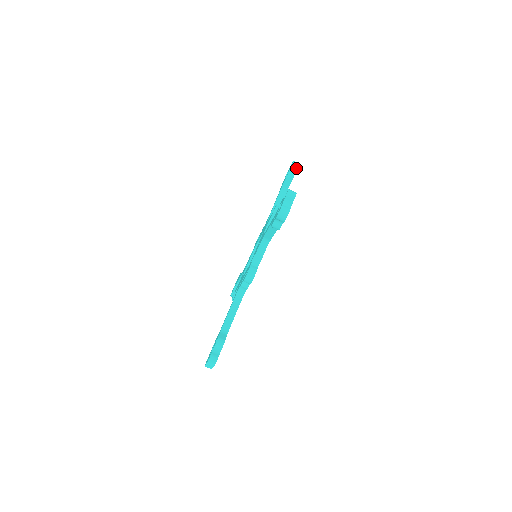
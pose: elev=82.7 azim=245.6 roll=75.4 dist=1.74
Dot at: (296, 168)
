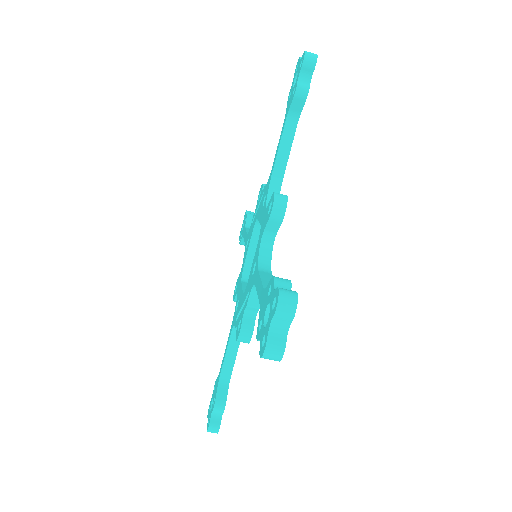
Dot at: (311, 70)
